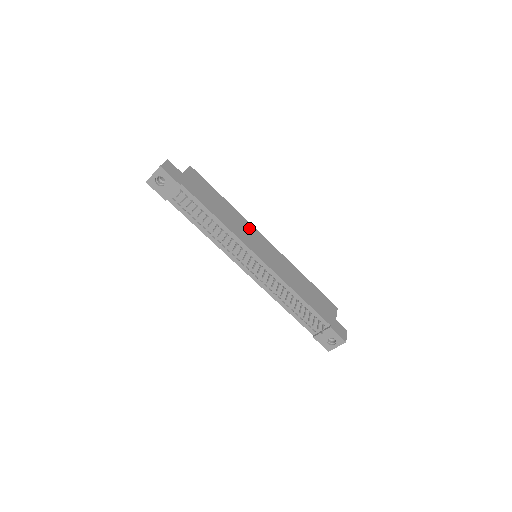
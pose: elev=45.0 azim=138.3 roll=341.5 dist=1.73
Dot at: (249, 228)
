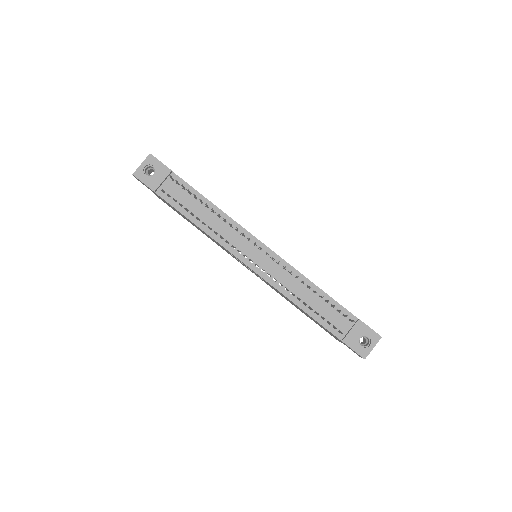
Dot at: occluded
